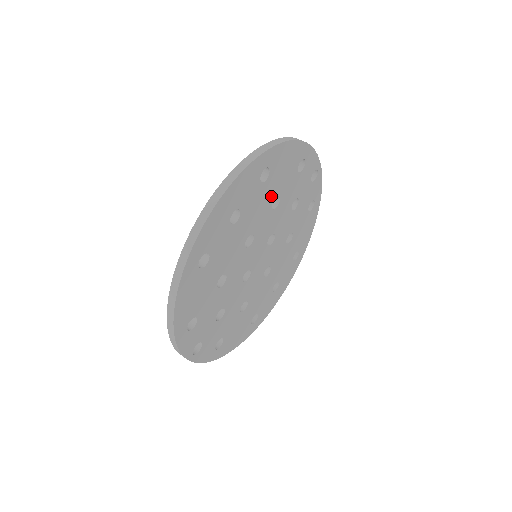
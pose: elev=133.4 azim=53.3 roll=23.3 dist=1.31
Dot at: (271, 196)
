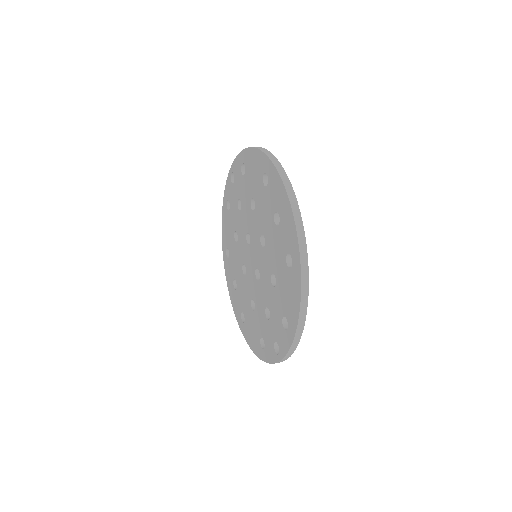
Dot at: occluded
